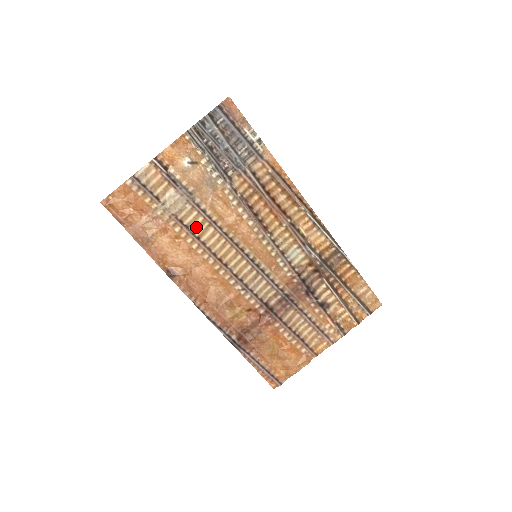
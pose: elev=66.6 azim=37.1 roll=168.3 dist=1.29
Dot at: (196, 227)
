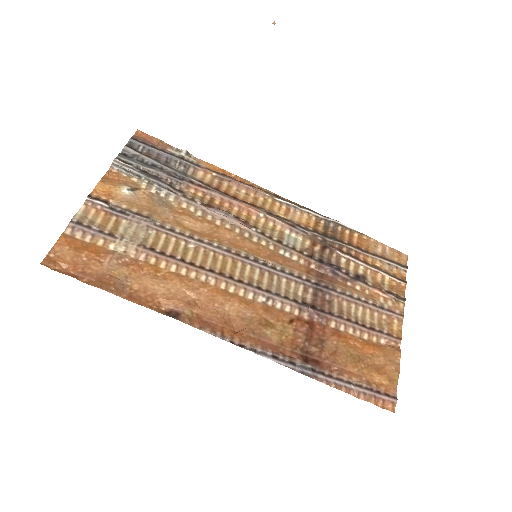
Dot at: (173, 251)
